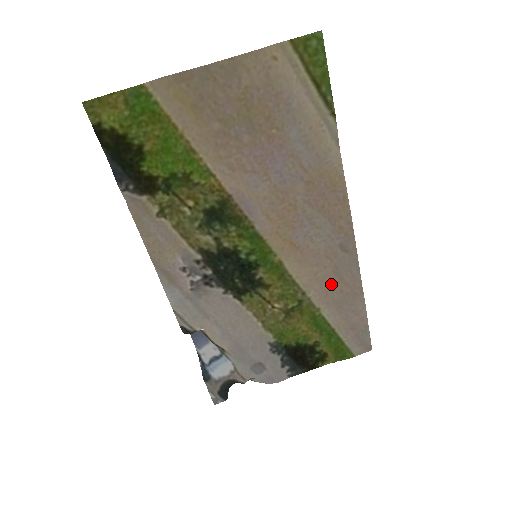
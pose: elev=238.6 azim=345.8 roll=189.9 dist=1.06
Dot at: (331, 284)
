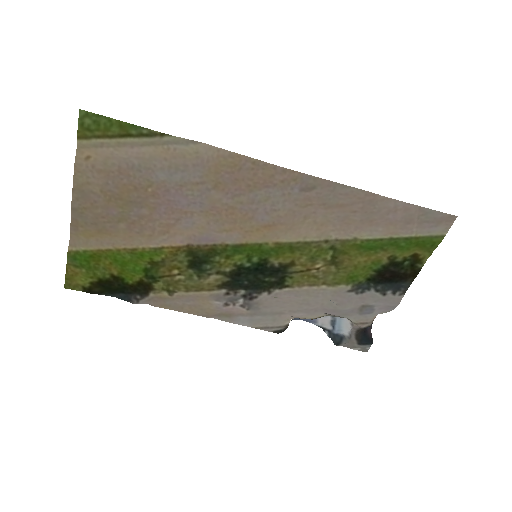
Dot at: (338, 216)
